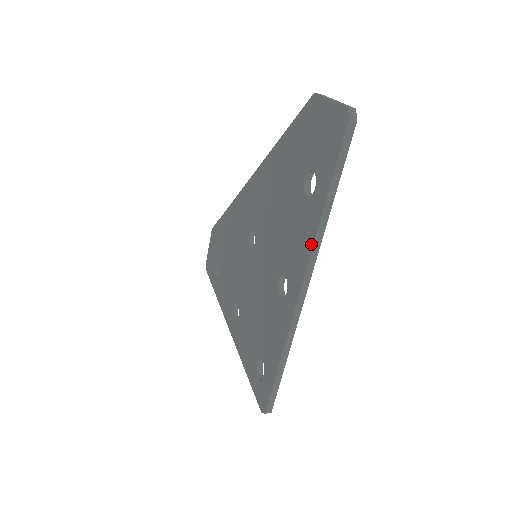
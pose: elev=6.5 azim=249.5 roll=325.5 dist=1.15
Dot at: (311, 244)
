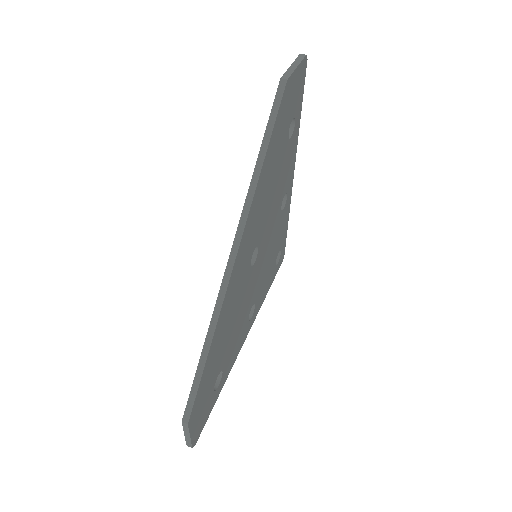
Dot at: occluded
